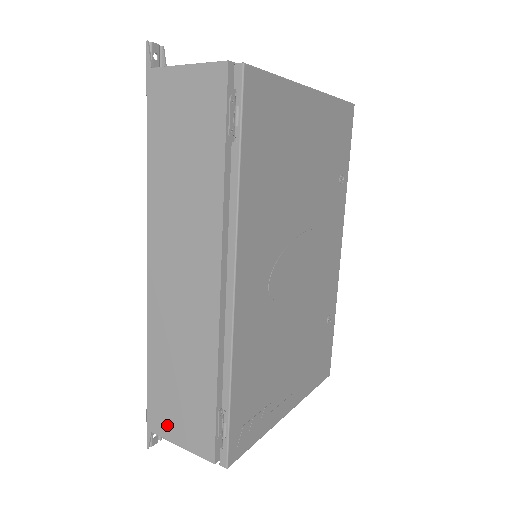
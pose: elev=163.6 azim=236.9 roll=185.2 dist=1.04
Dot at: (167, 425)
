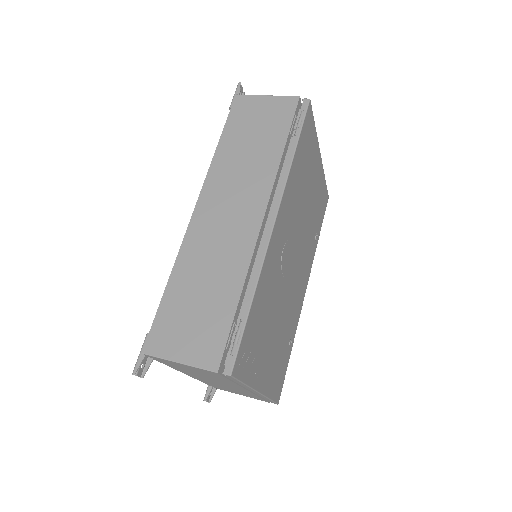
Dot at: (170, 343)
